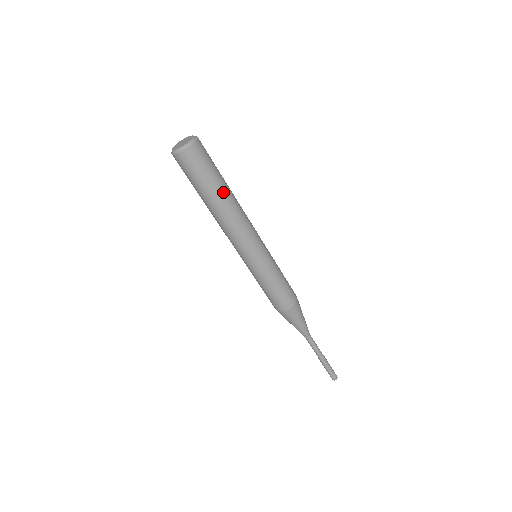
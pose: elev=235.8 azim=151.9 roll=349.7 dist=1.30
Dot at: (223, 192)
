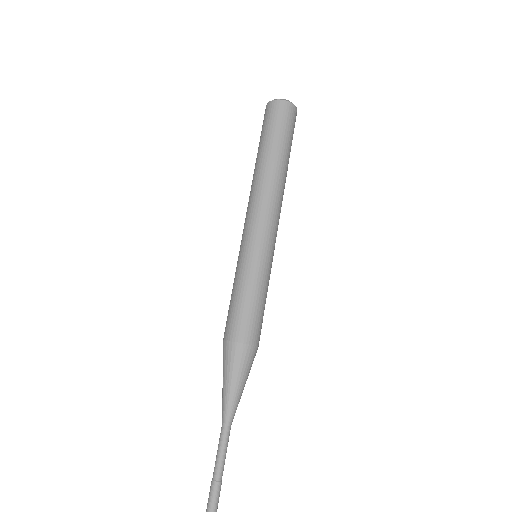
Dot at: (282, 158)
